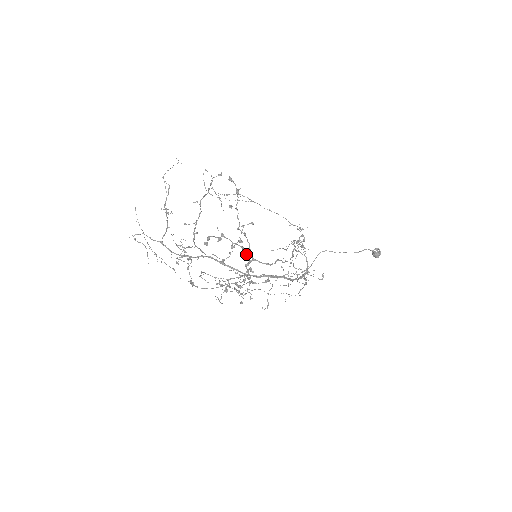
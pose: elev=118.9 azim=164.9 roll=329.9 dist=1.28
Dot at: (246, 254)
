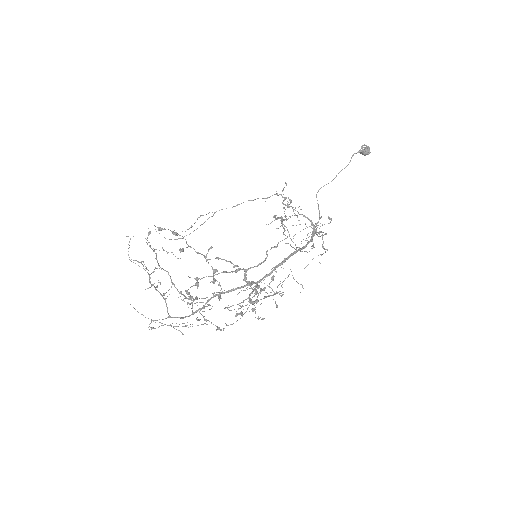
Dot at: (235, 272)
